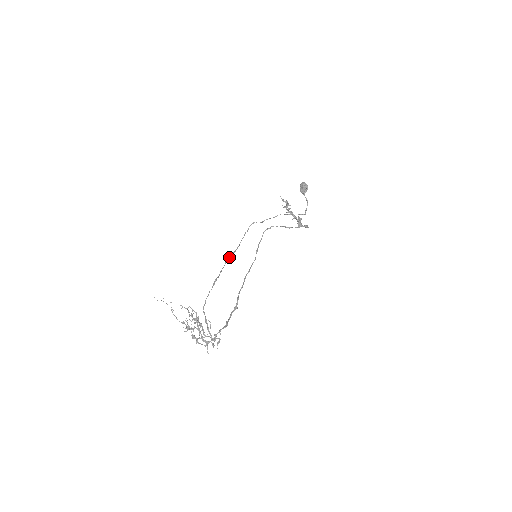
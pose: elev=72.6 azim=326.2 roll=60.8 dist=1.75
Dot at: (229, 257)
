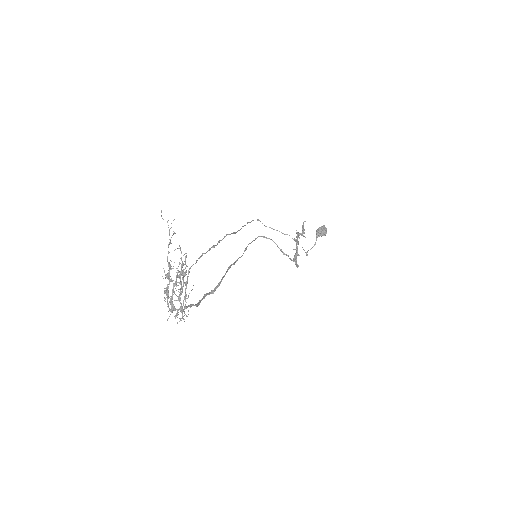
Dot at: (230, 234)
